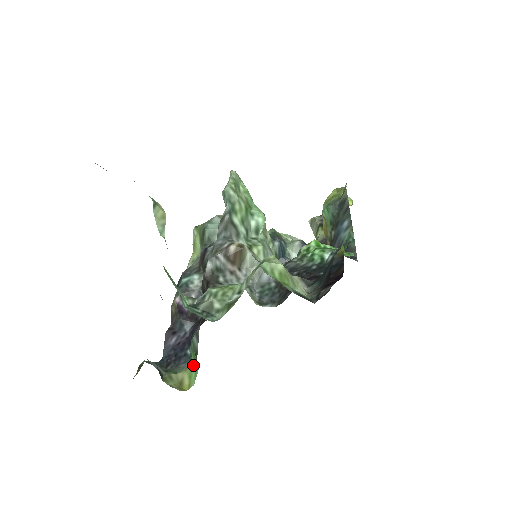
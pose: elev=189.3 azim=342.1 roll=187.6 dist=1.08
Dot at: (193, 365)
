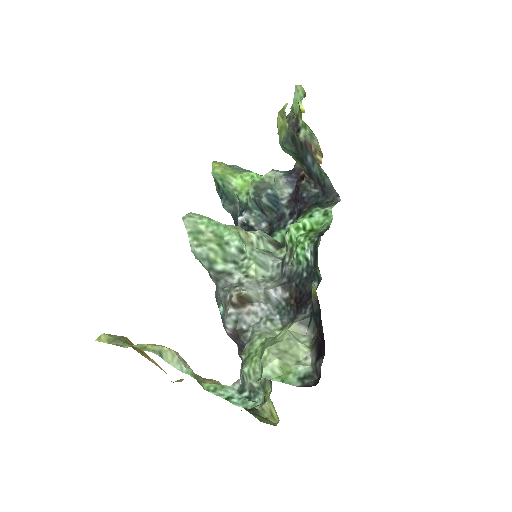
Dot at: (270, 400)
